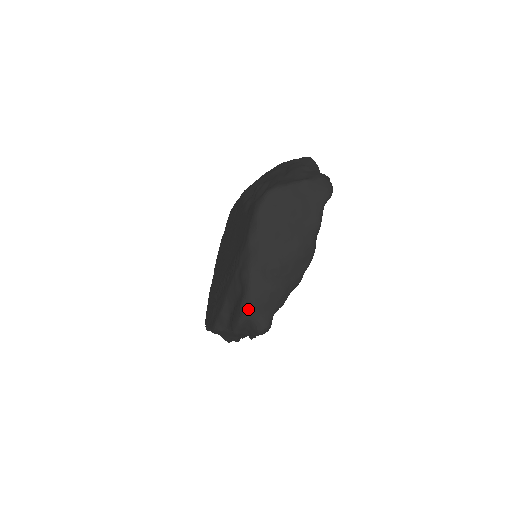
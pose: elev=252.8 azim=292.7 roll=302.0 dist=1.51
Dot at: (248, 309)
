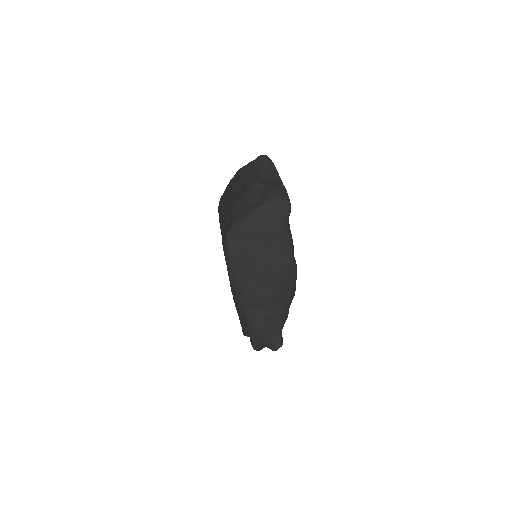
Dot at: (256, 337)
